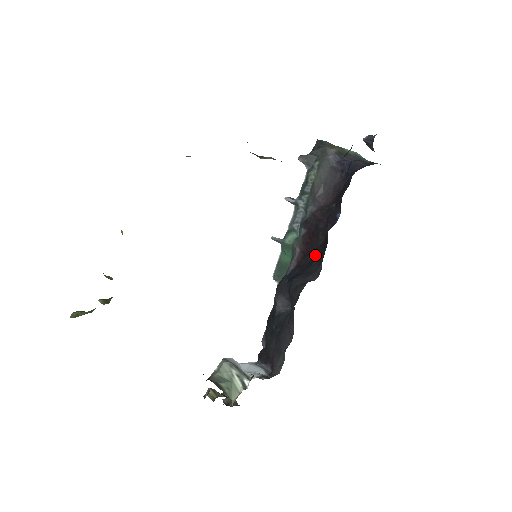
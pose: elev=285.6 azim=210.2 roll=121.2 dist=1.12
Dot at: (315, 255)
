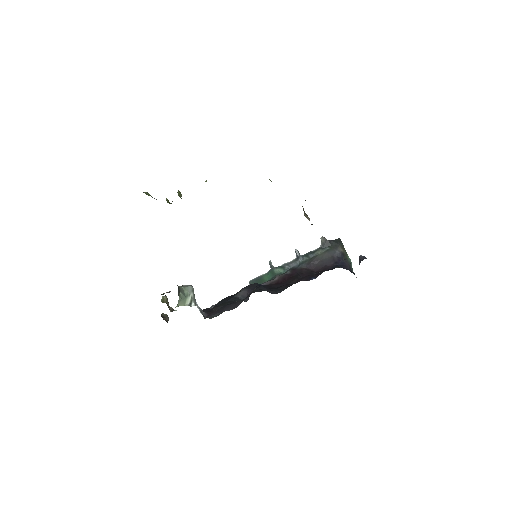
Dot at: (283, 286)
